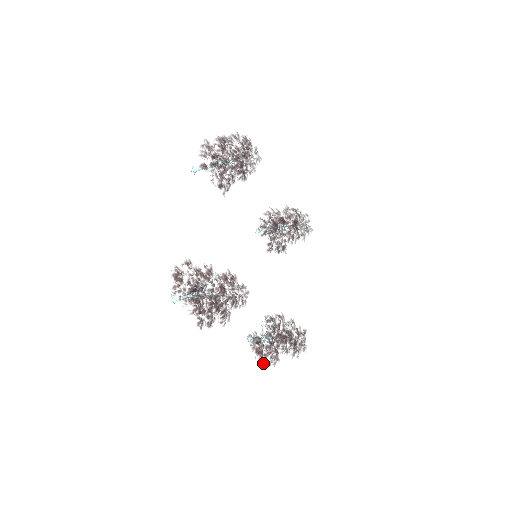
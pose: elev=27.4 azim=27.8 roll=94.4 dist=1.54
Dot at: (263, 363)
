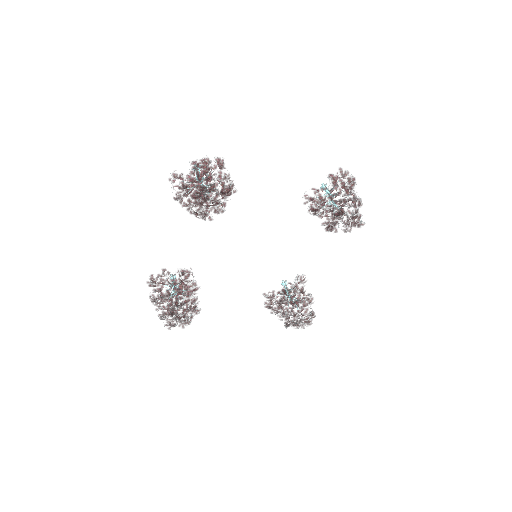
Dot at: occluded
